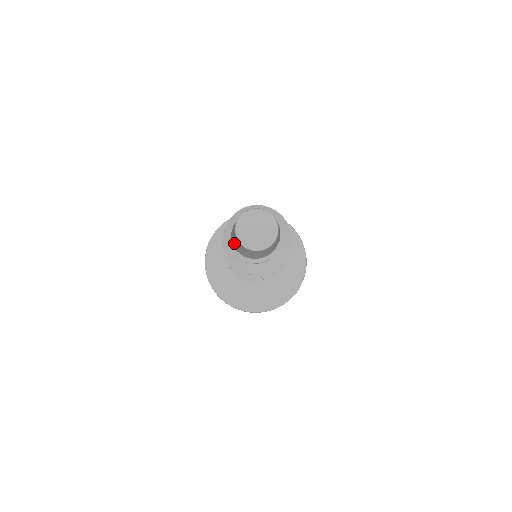
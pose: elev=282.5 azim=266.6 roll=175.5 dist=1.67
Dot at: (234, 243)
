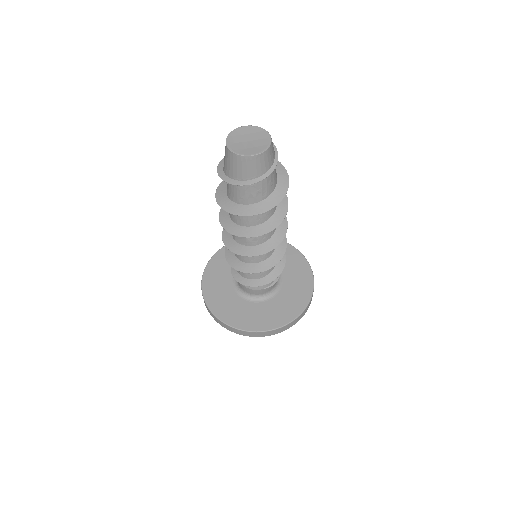
Dot at: (227, 167)
